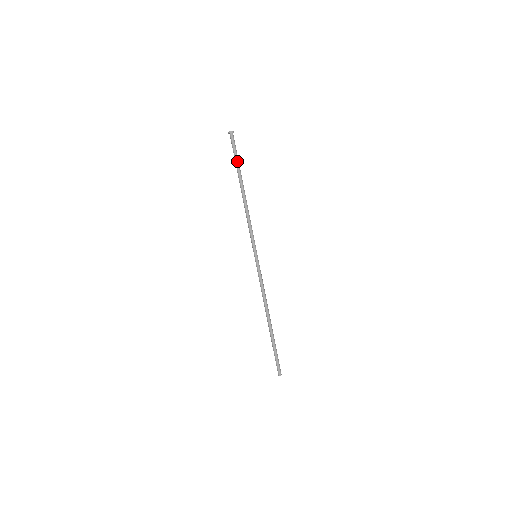
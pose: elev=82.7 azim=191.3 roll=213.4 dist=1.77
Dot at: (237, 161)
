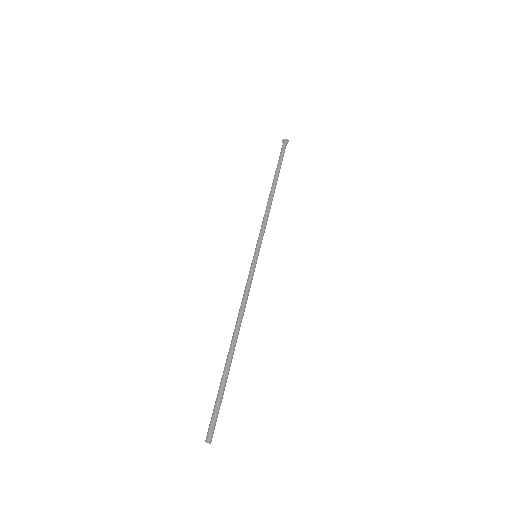
Dot at: (281, 163)
